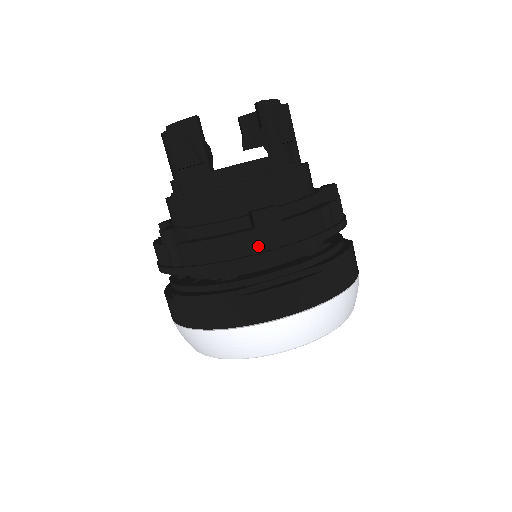
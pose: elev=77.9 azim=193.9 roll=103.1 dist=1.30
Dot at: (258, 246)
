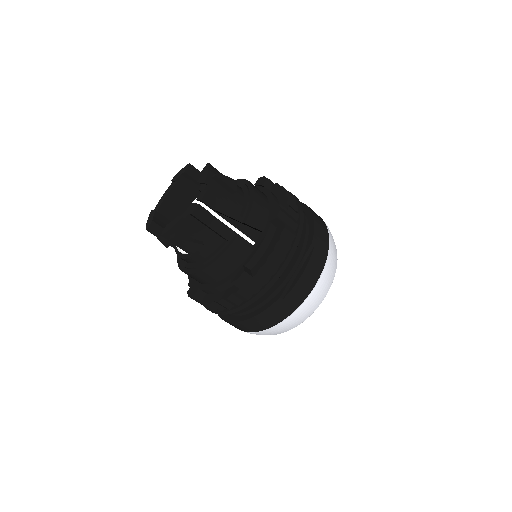
Dot at: occluded
